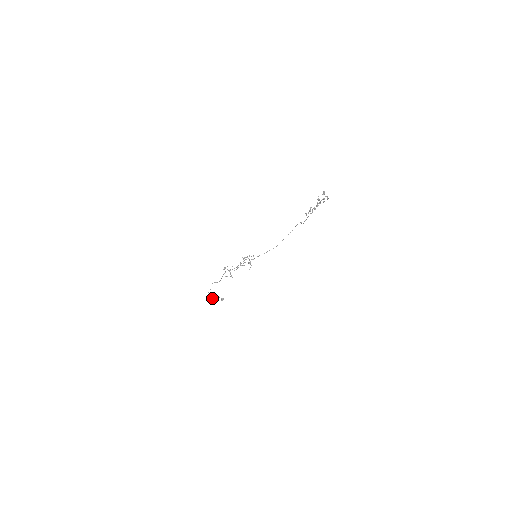
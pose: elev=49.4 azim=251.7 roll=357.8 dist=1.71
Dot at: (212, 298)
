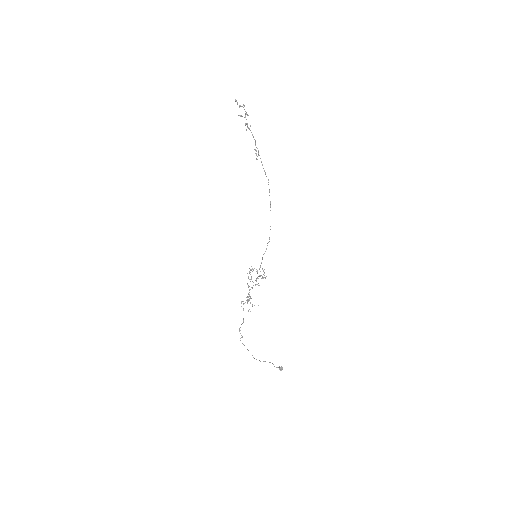
Dot at: occluded
